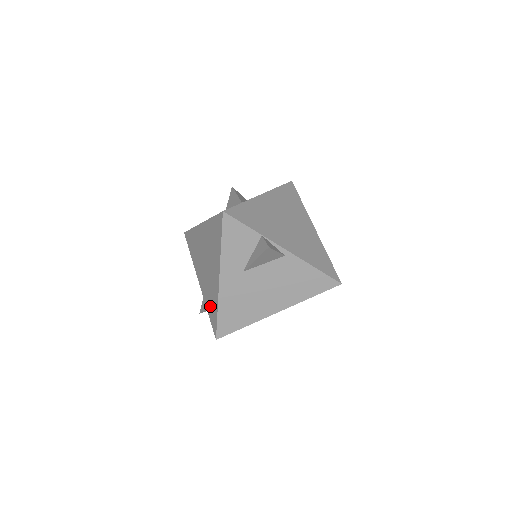
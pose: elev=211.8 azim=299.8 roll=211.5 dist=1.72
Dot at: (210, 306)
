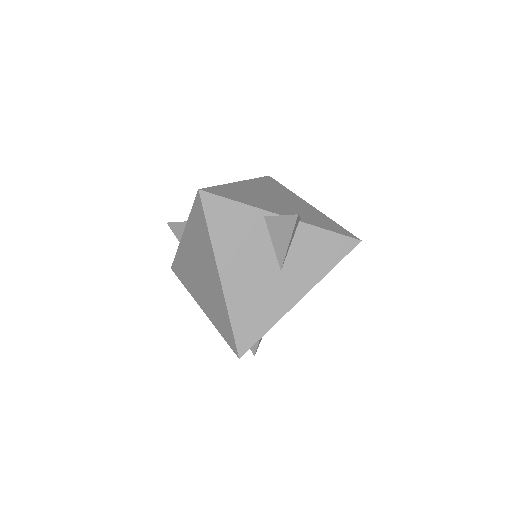
Dot at: (181, 267)
